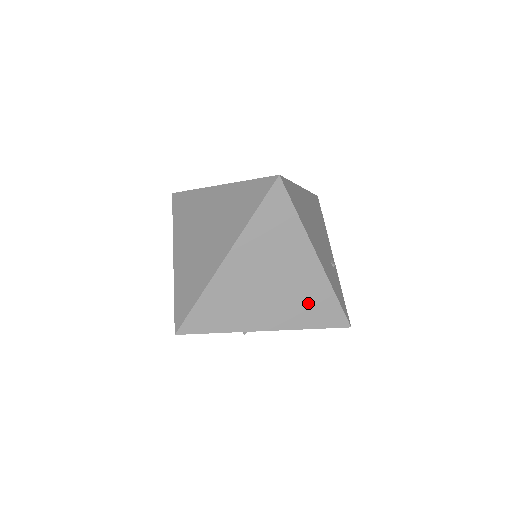
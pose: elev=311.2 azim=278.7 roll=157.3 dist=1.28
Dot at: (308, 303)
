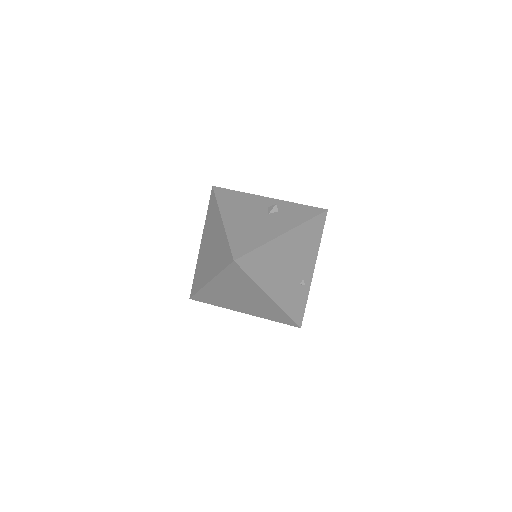
Dot at: (268, 311)
